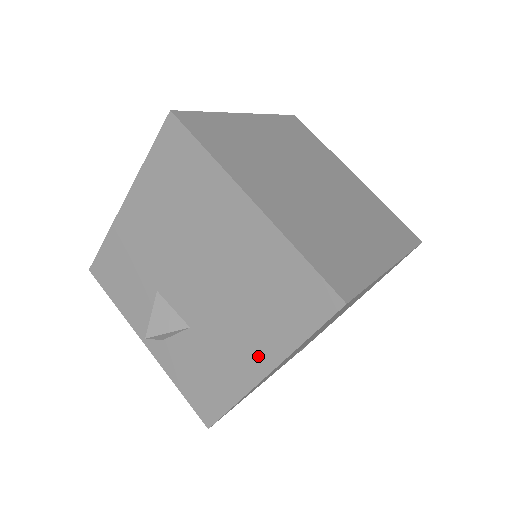
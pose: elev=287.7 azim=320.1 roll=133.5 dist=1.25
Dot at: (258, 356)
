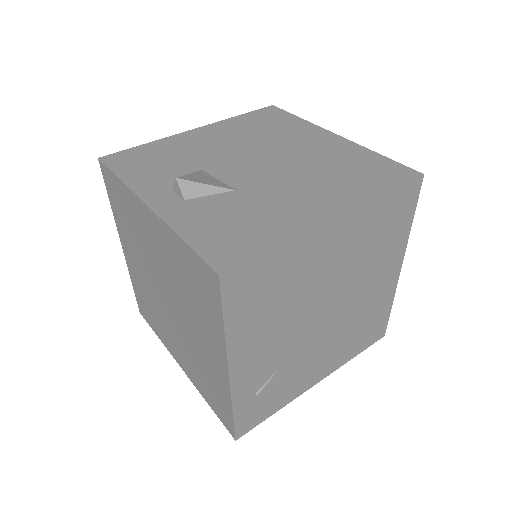
Dot at: (327, 204)
